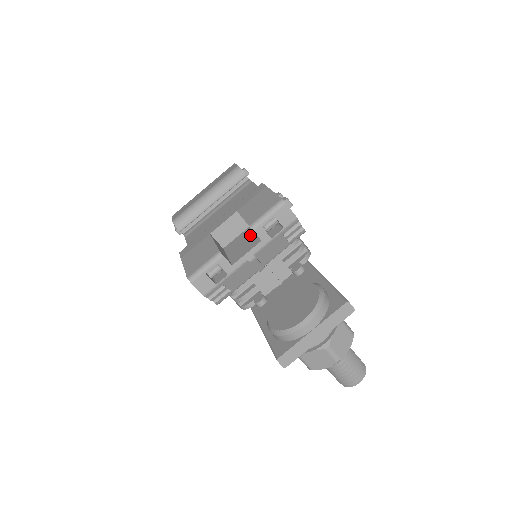
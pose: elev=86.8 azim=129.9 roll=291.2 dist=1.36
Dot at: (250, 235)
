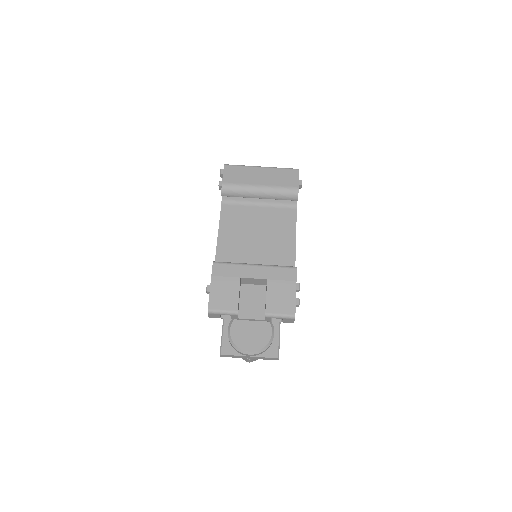
Dot at: (262, 299)
